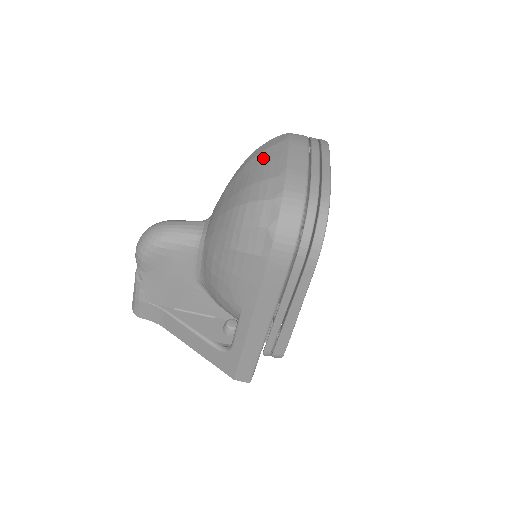
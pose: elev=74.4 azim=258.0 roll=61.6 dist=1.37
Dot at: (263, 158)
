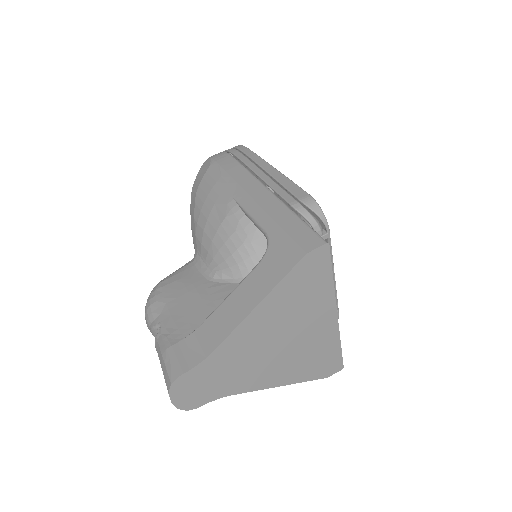
Dot at: occluded
